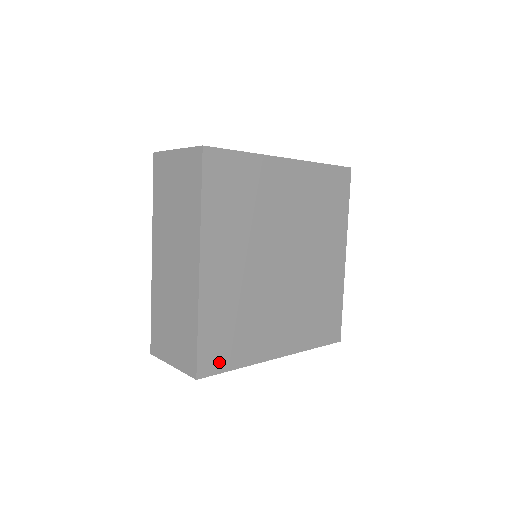
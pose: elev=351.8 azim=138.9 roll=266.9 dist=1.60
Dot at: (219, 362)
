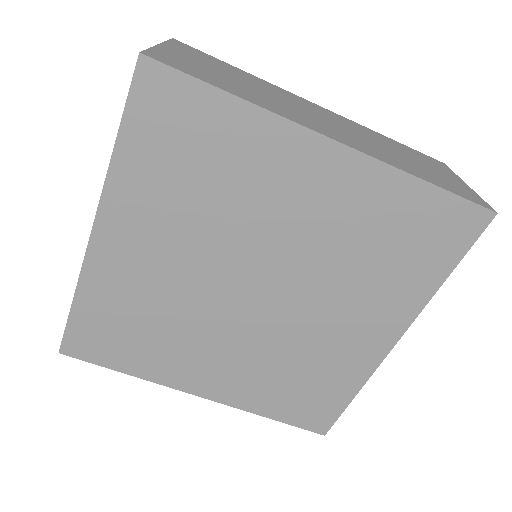
Dot at: (98, 353)
